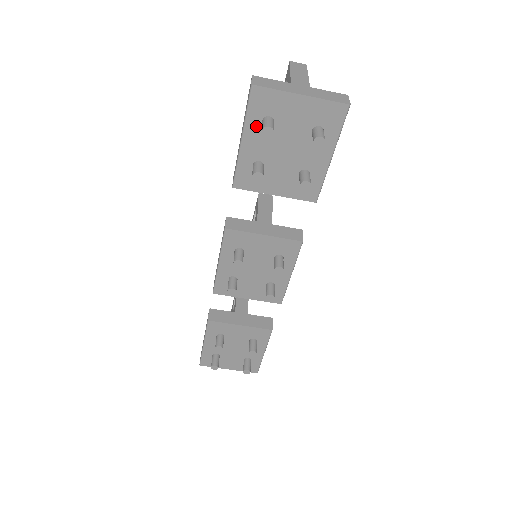
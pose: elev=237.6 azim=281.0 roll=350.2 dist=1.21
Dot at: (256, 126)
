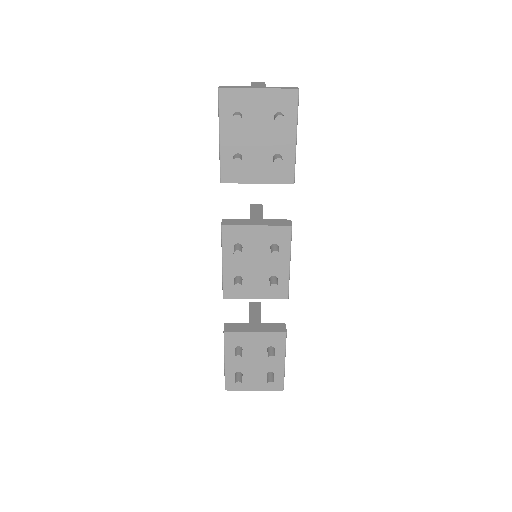
Dot at: (229, 122)
